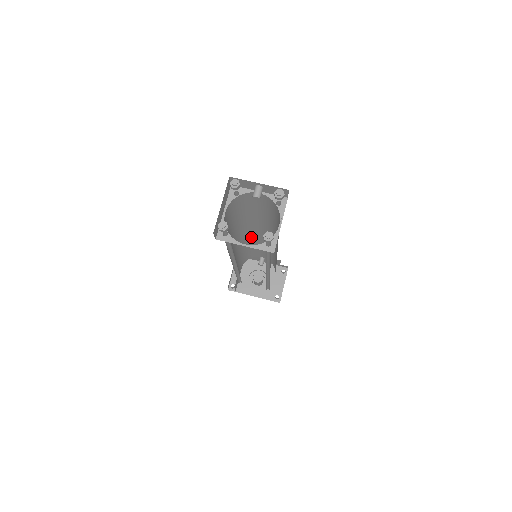
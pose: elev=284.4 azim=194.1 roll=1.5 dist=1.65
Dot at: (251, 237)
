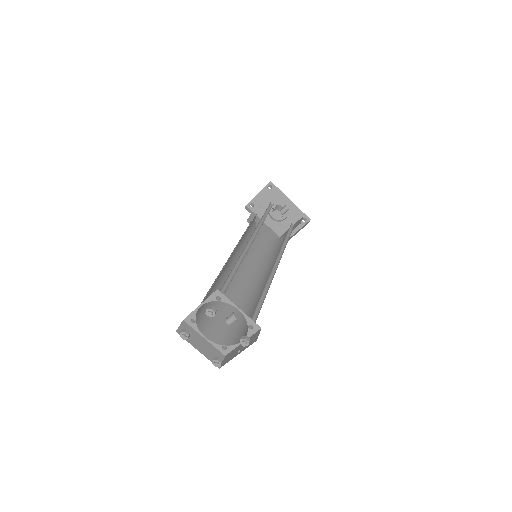
Dot at: occluded
